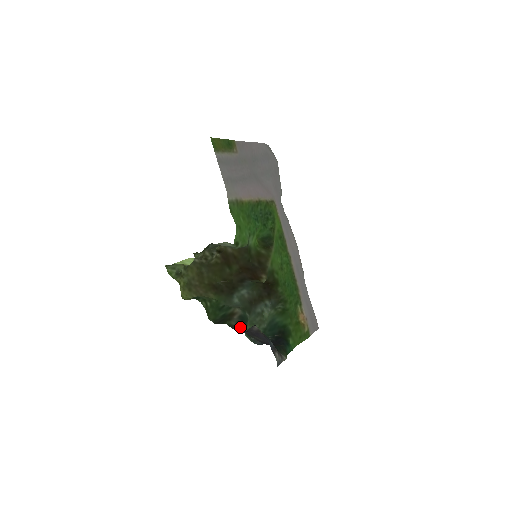
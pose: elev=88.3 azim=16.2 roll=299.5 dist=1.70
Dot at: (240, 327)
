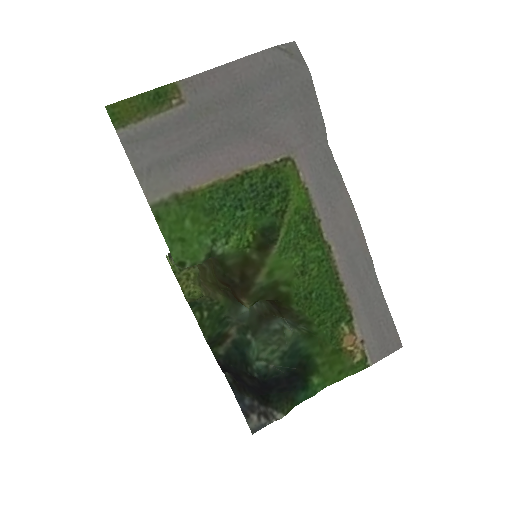
Dot at: (231, 357)
